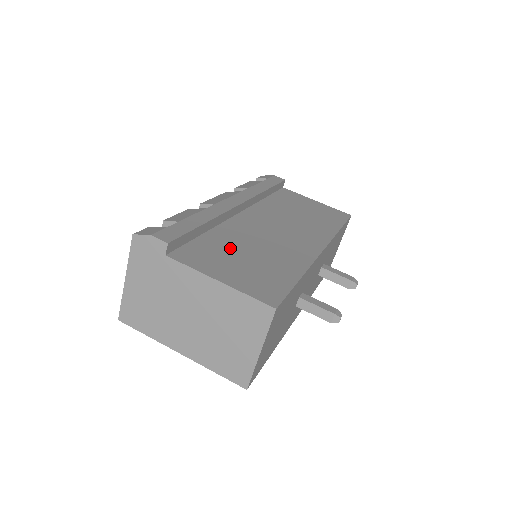
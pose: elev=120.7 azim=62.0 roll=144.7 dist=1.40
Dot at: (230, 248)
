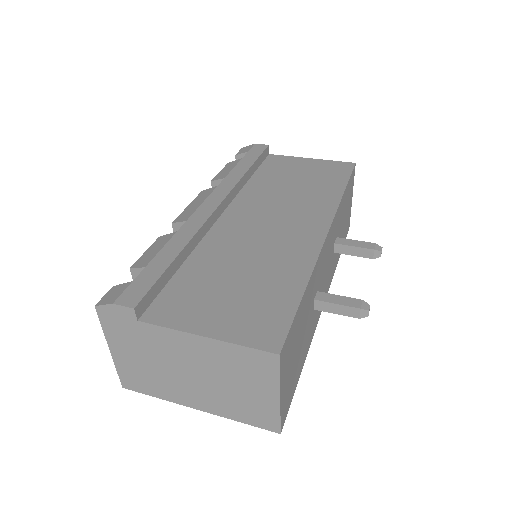
Dot at: (214, 277)
